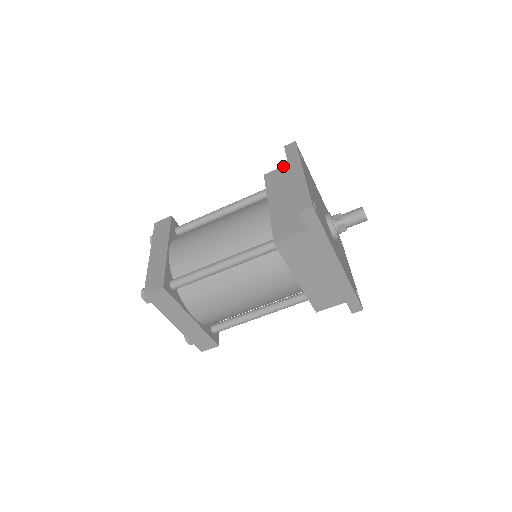
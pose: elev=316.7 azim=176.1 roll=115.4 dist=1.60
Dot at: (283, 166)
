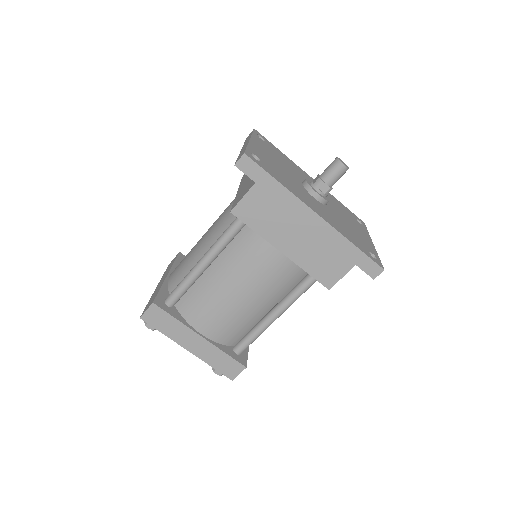
Dot at: occluded
